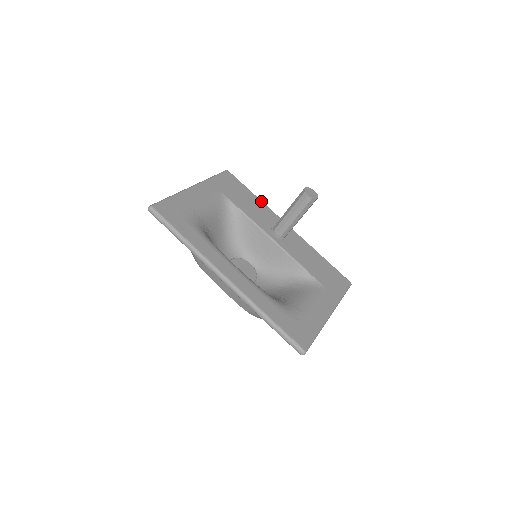
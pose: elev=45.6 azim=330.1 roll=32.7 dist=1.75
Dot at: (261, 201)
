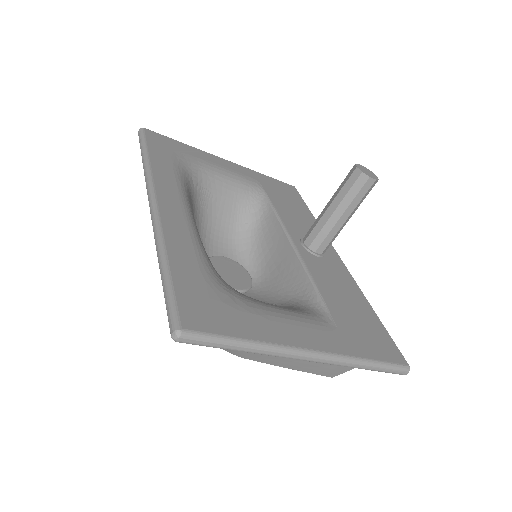
Dot at: occluded
